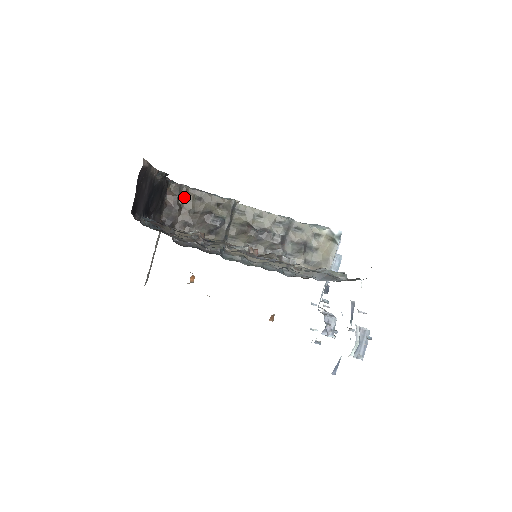
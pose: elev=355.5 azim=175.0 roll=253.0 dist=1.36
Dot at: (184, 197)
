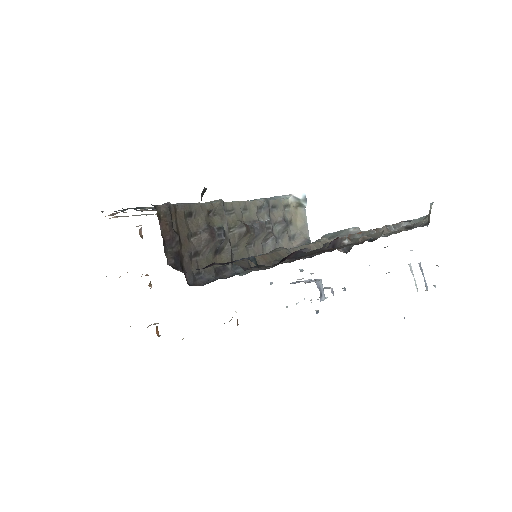
Dot at: (176, 220)
